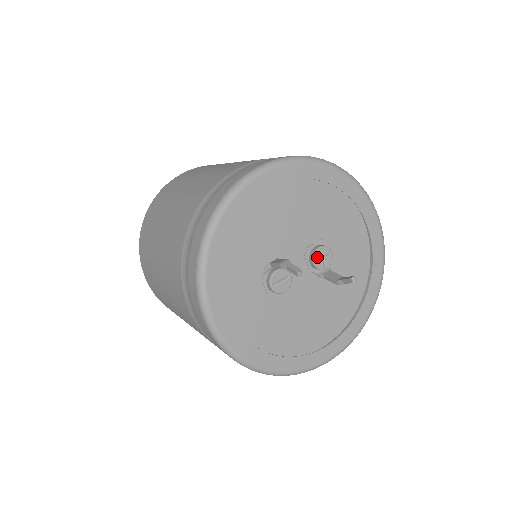
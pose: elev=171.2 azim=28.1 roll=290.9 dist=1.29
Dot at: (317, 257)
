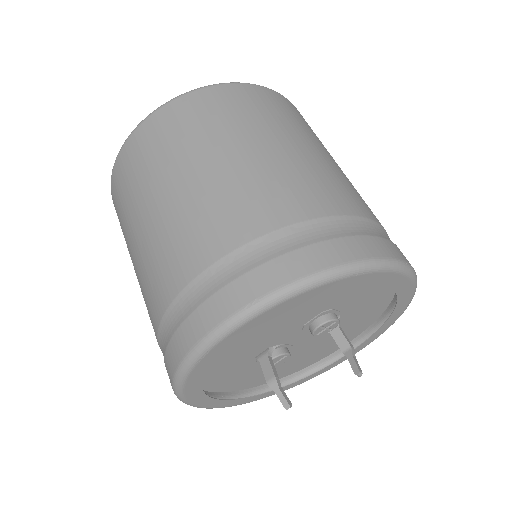
Dot at: (318, 332)
